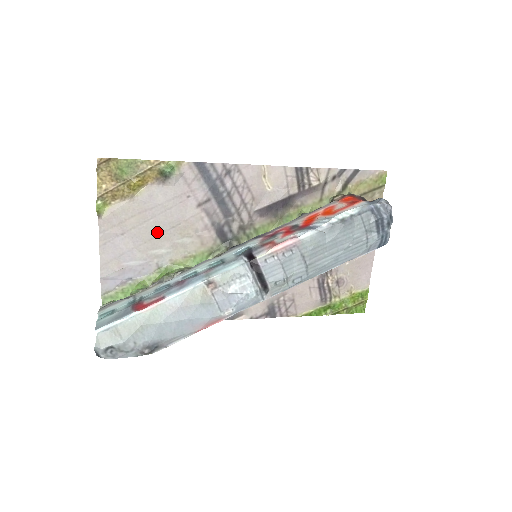
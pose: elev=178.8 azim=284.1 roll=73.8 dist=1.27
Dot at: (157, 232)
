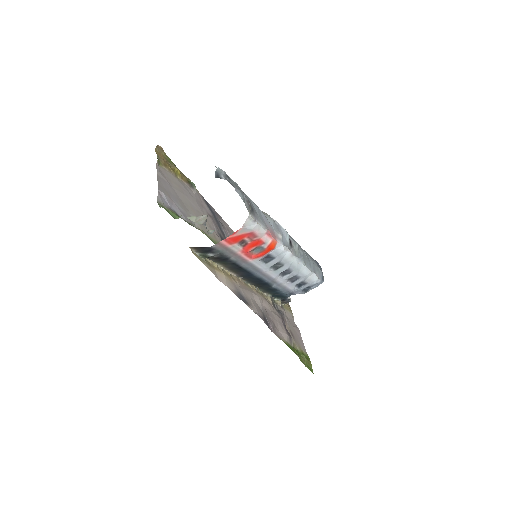
Dot at: (189, 205)
